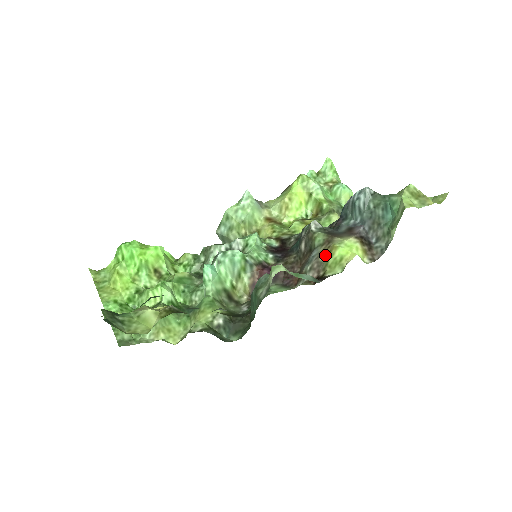
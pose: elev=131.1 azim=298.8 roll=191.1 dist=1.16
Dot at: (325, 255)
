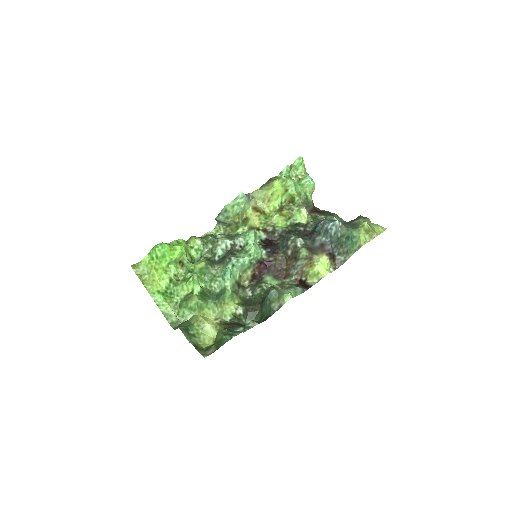
Dot at: (307, 267)
